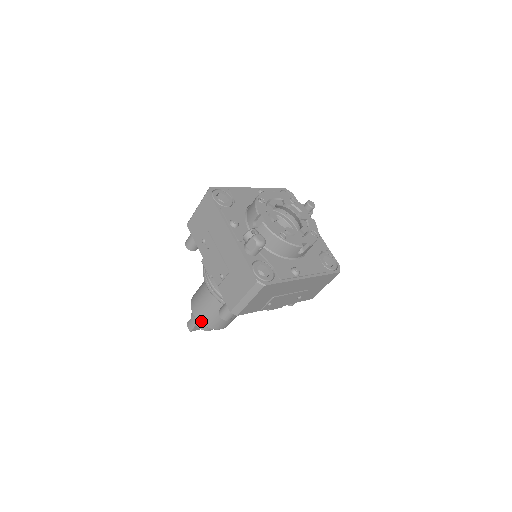
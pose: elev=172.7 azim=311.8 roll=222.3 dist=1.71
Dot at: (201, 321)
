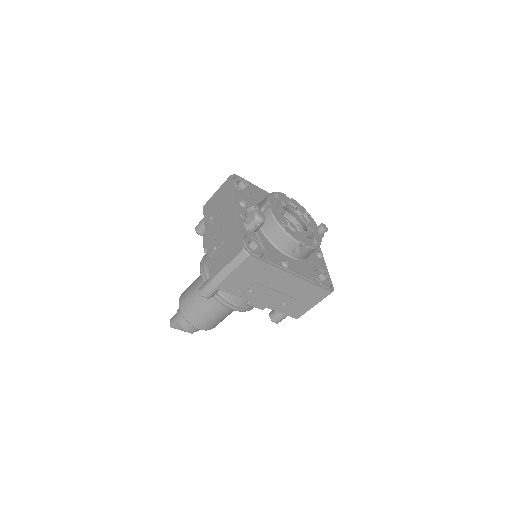
Dot at: (184, 312)
